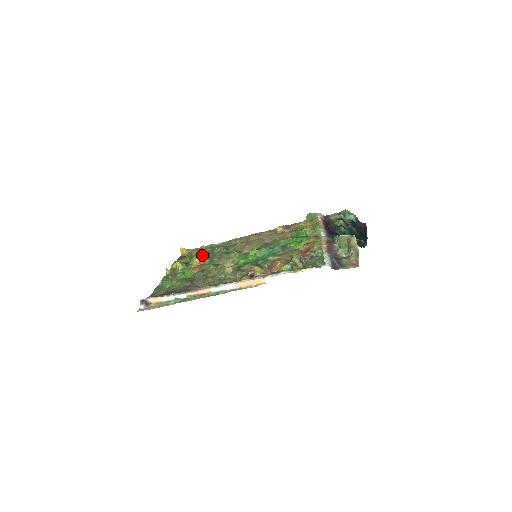
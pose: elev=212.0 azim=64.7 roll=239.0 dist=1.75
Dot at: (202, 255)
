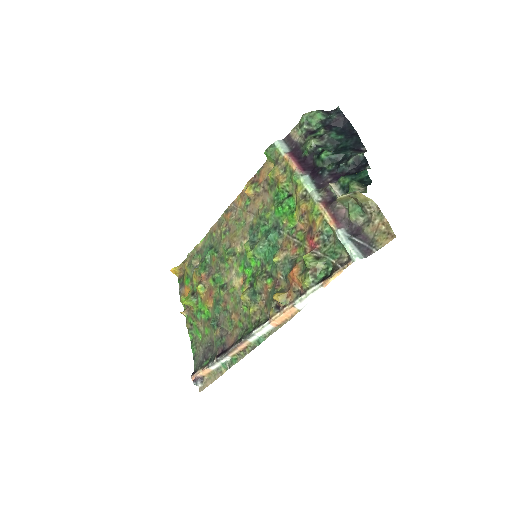
Dot at: (199, 275)
